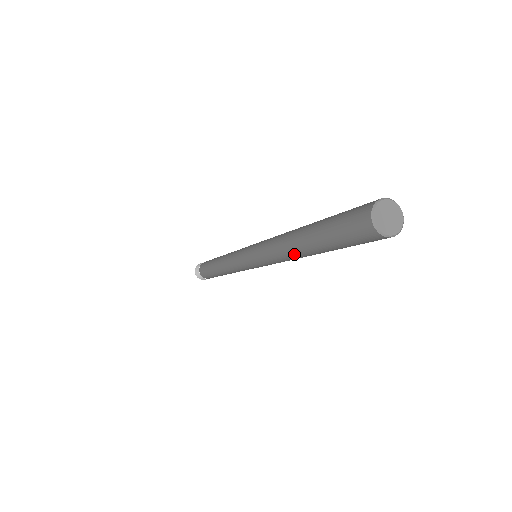
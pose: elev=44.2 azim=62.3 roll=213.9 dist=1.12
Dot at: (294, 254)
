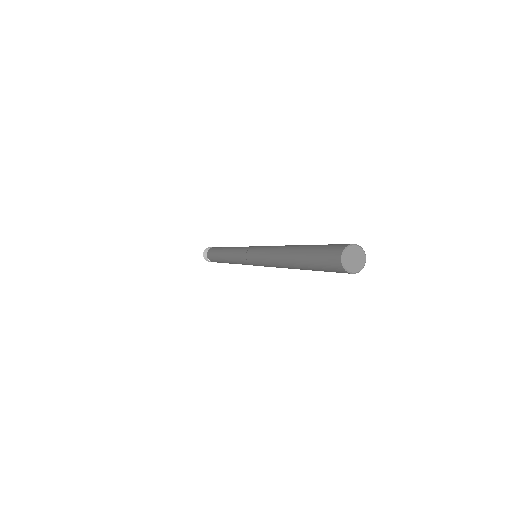
Dot at: (286, 266)
